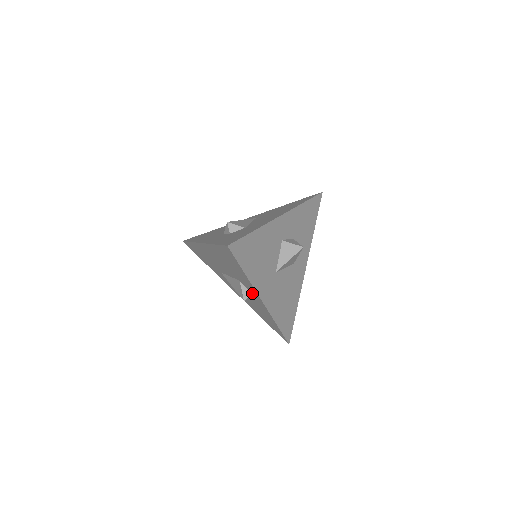
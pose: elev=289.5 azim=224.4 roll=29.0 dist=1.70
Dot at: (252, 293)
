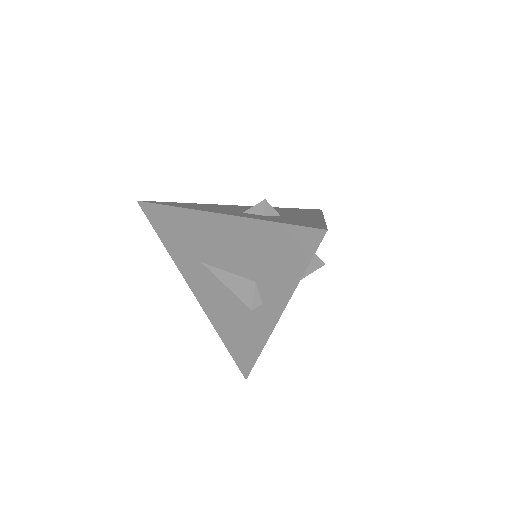
Dot at: (266, 303)
